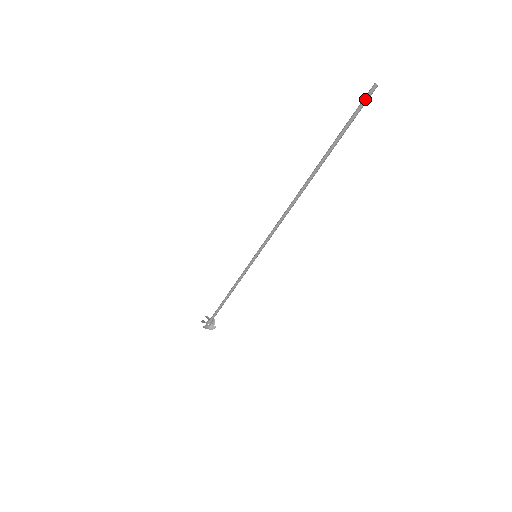
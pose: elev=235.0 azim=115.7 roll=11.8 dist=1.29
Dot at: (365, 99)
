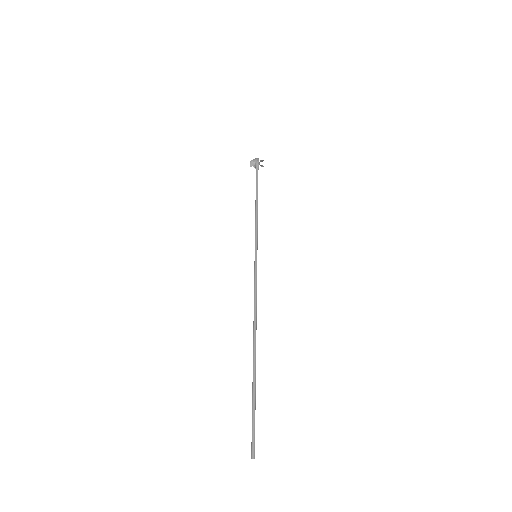
Dot at: (252, 443)
